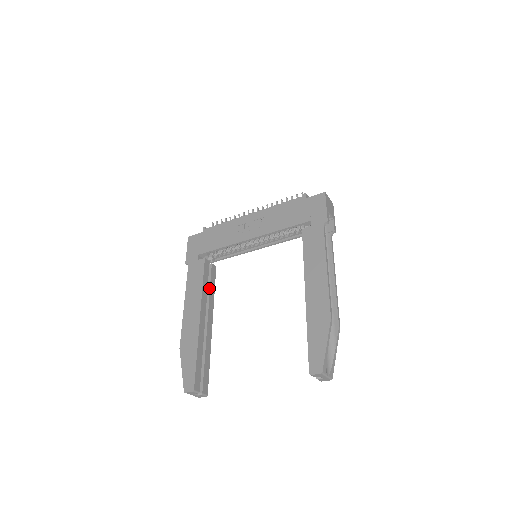
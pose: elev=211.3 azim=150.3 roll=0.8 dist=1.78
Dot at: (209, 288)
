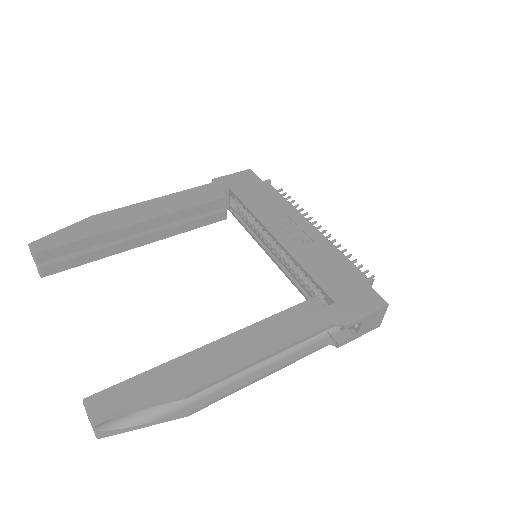
Dot at: (192, 220)
